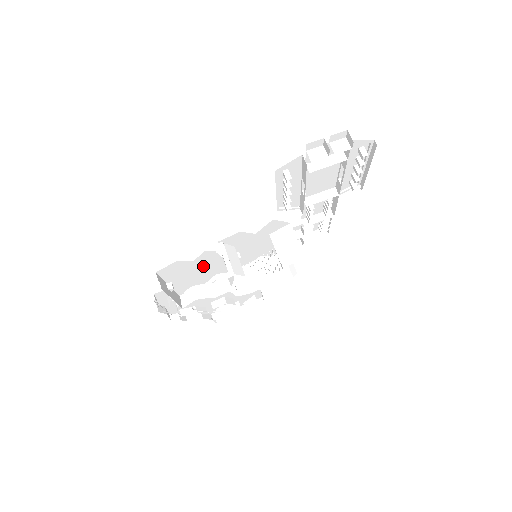
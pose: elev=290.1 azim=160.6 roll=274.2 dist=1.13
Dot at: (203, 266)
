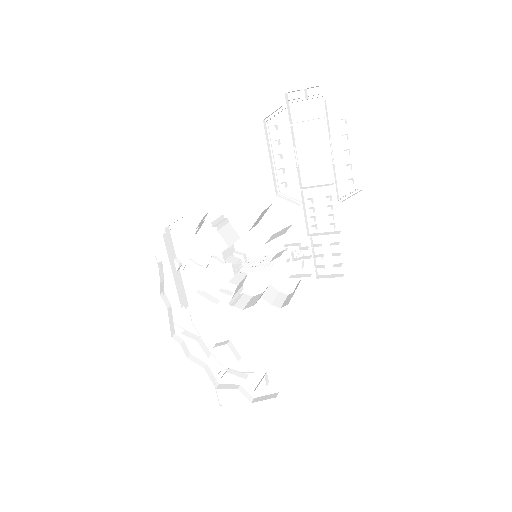
Dot at: (209, 248)
